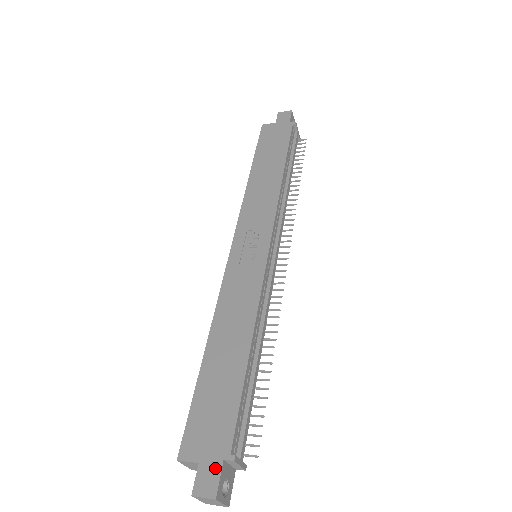
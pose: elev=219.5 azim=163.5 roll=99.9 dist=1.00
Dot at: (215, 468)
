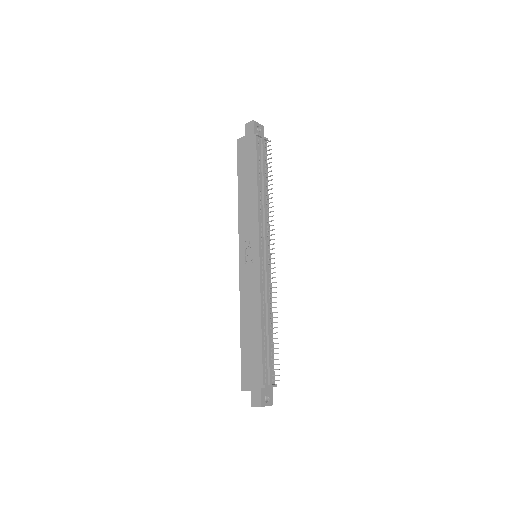
Dot at: (258, 393)
